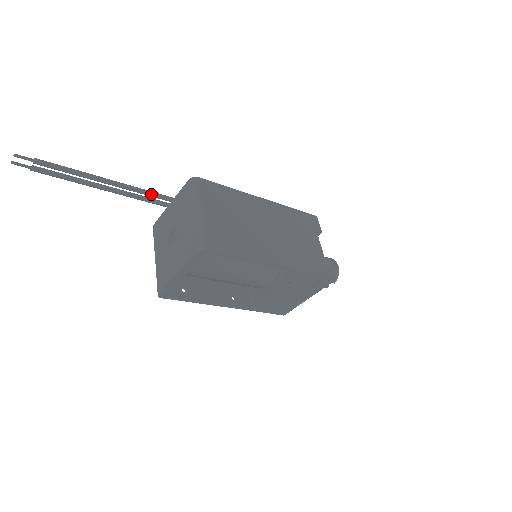
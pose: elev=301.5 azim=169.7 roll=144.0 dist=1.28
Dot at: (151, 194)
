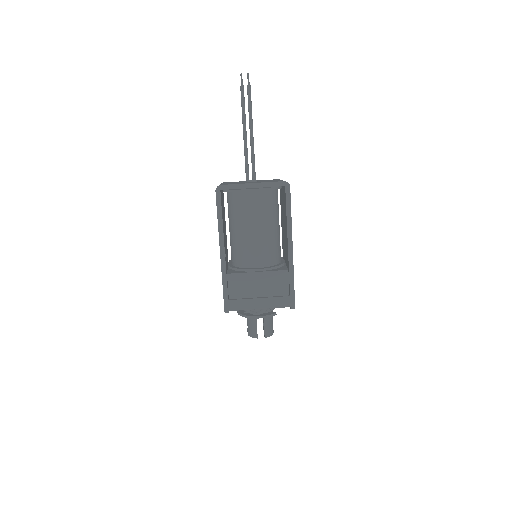
Dot at: (254, 164)
